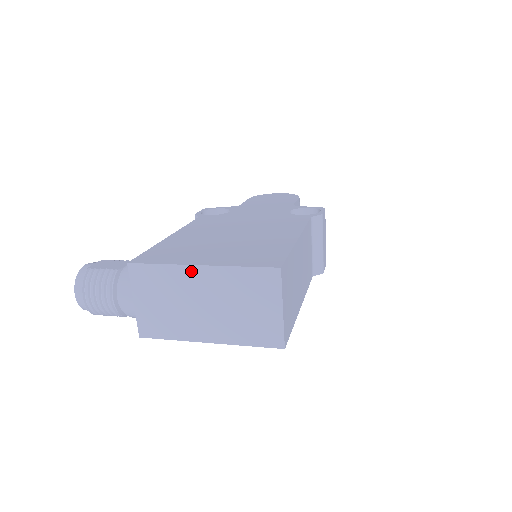
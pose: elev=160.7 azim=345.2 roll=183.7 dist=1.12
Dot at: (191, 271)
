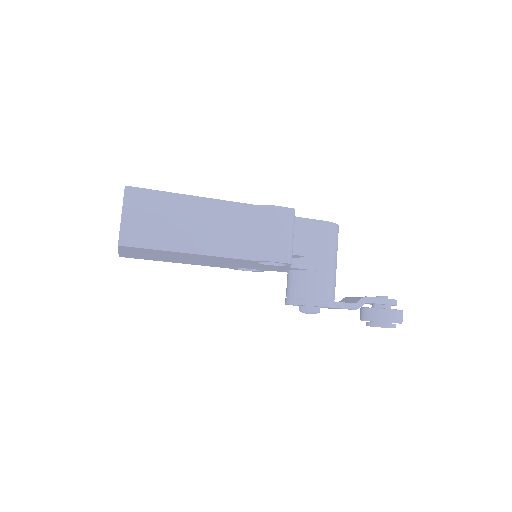
Dot at: occluded
